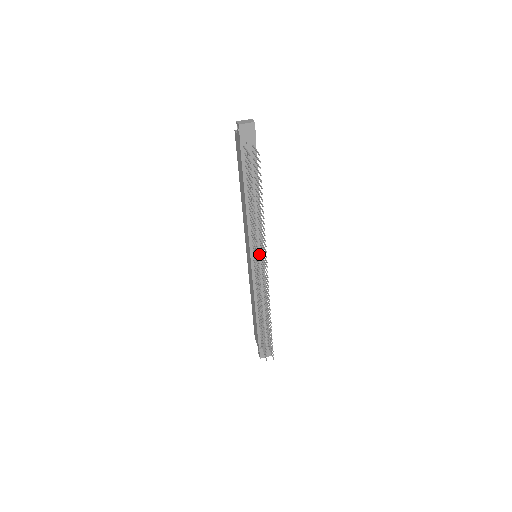
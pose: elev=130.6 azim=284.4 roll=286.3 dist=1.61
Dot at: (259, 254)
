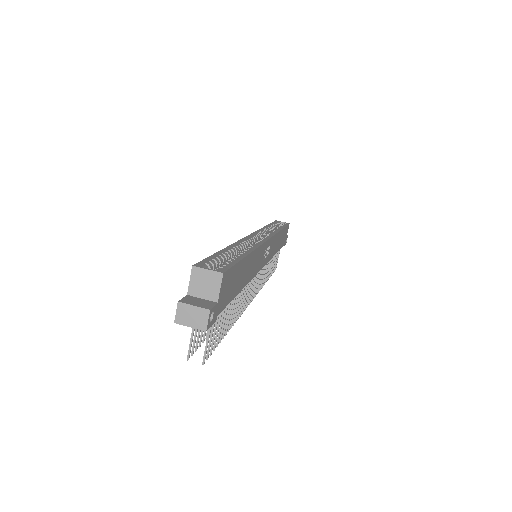
Dot at: occluded
